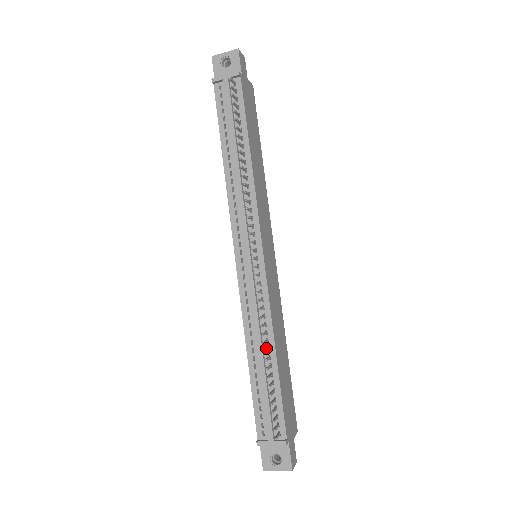
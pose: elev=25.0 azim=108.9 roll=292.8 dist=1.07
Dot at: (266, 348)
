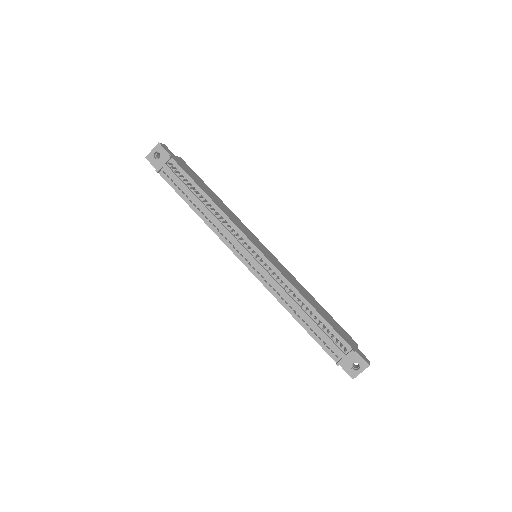
Dot at: (301, 304)
